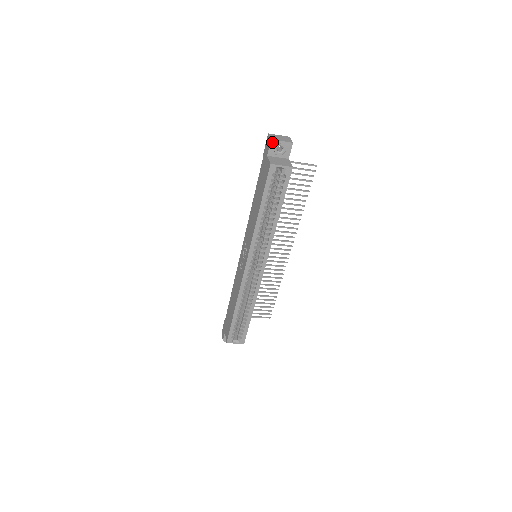
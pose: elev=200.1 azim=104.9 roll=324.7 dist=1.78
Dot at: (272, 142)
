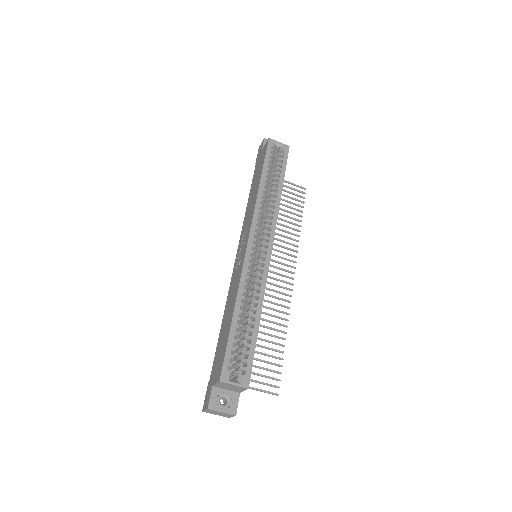
Dot at: (265, 141)
